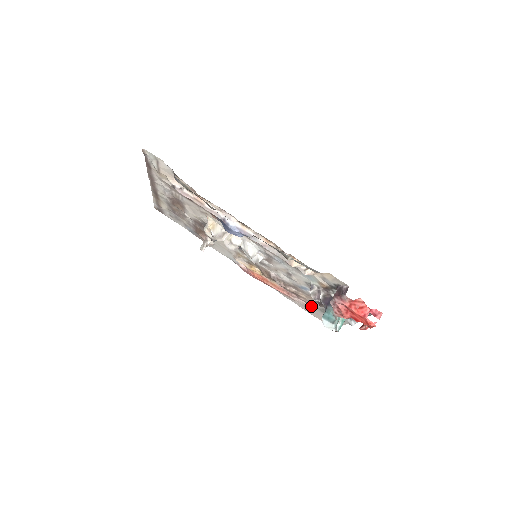
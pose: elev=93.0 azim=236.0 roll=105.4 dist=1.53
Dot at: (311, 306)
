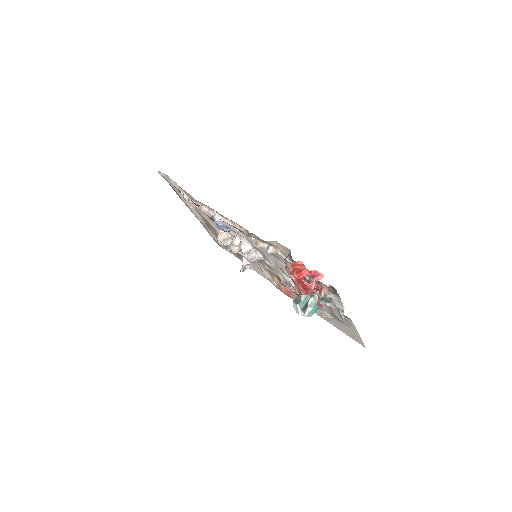
Dot at: (327, 314)
